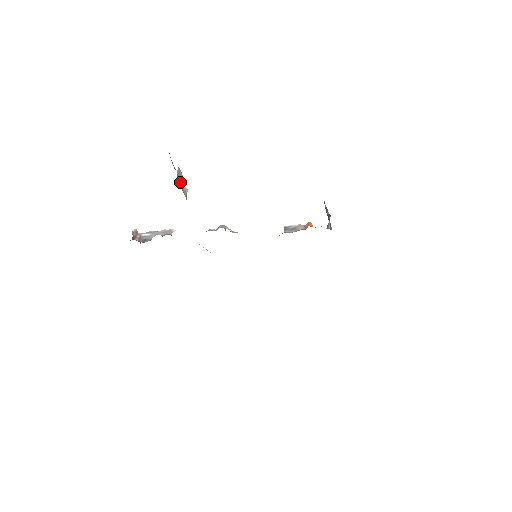
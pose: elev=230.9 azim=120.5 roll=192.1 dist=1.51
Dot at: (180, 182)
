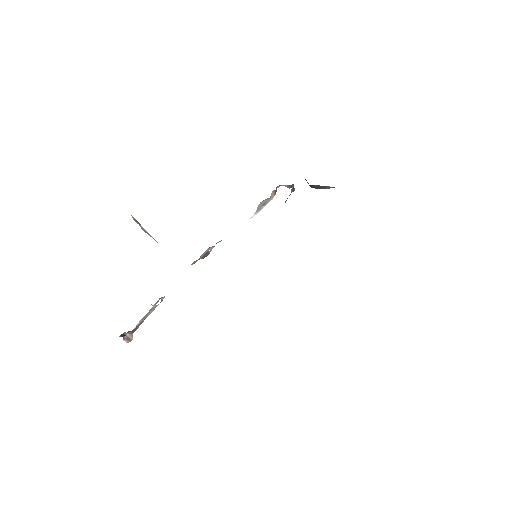
Dot at: (139, 224)
